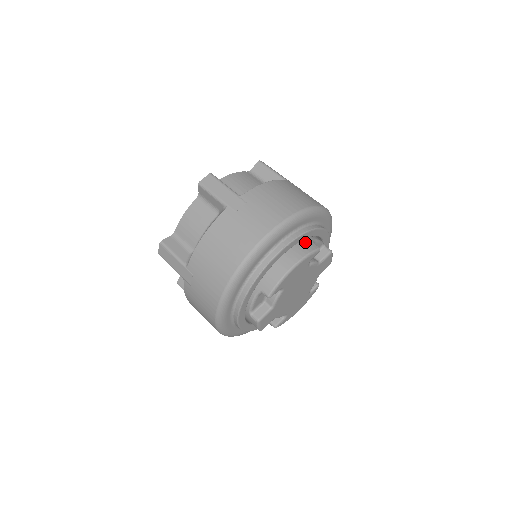
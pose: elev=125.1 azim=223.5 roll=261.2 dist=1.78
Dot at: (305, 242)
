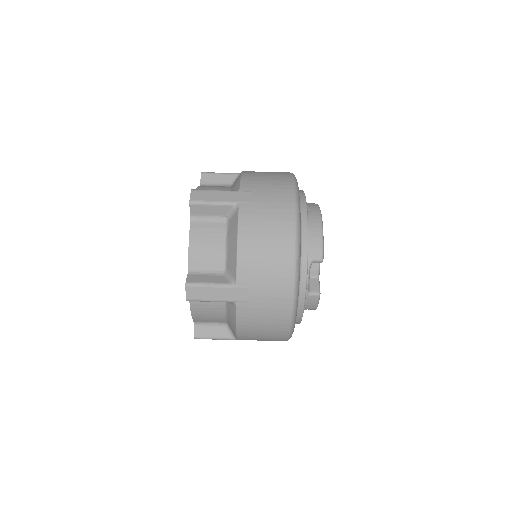
Dot at: occluded
